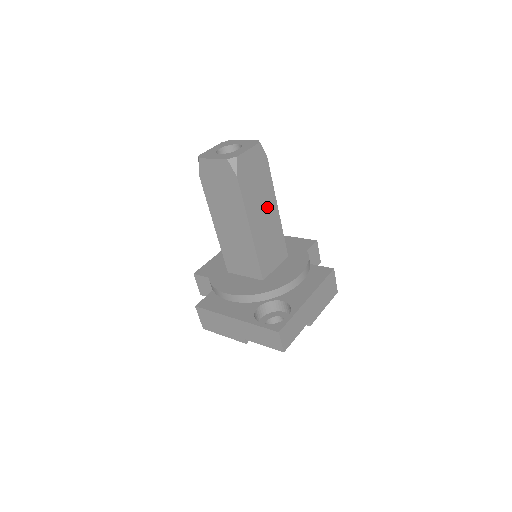
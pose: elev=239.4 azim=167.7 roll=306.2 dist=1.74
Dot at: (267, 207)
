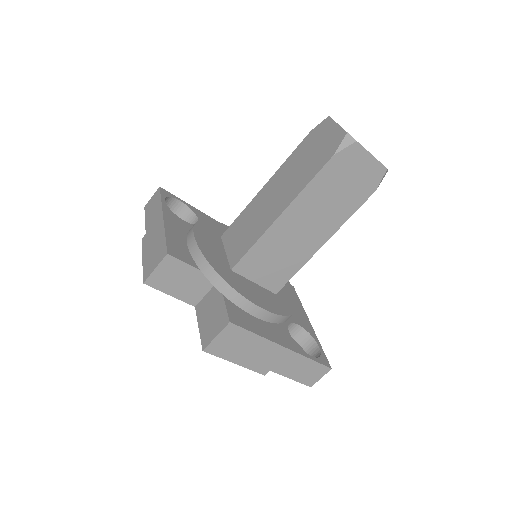
Dot at: occluded
